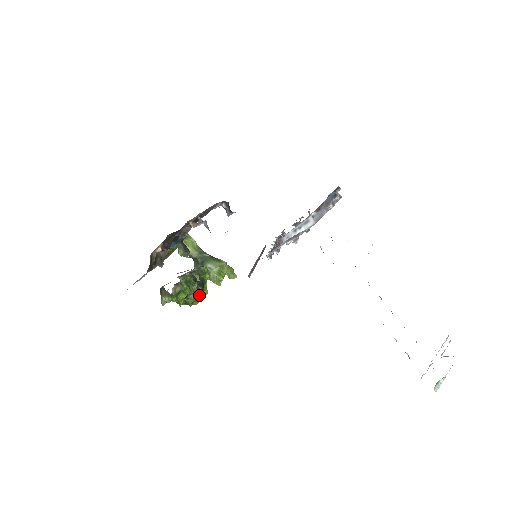
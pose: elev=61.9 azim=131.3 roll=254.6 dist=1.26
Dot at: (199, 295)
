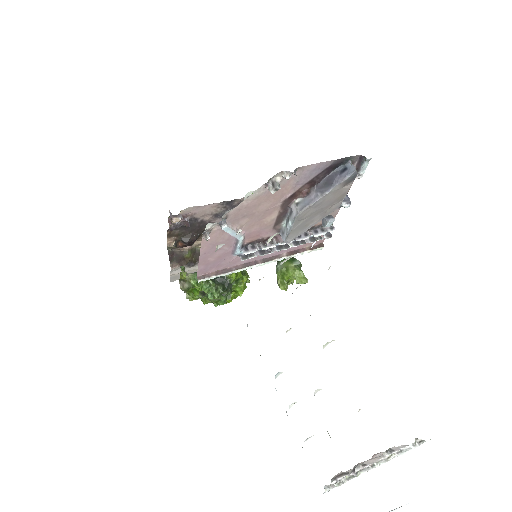
Dot at: (214, 295)
